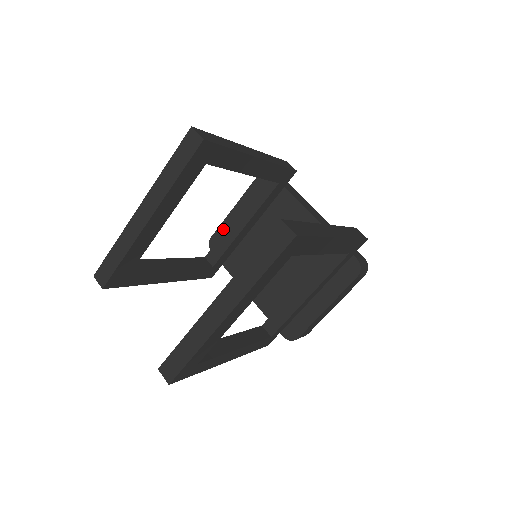
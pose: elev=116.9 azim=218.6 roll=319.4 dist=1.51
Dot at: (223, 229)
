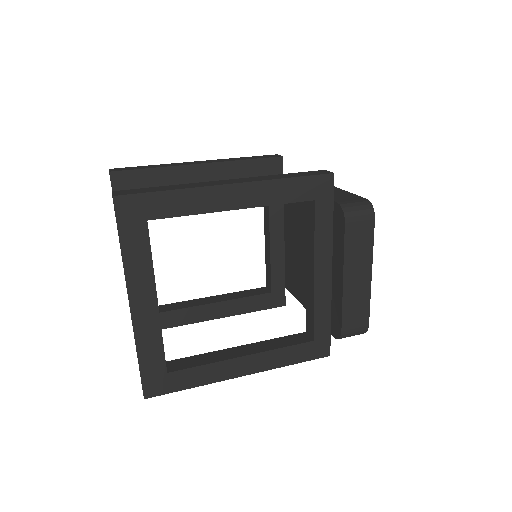
Dot at: occluded
